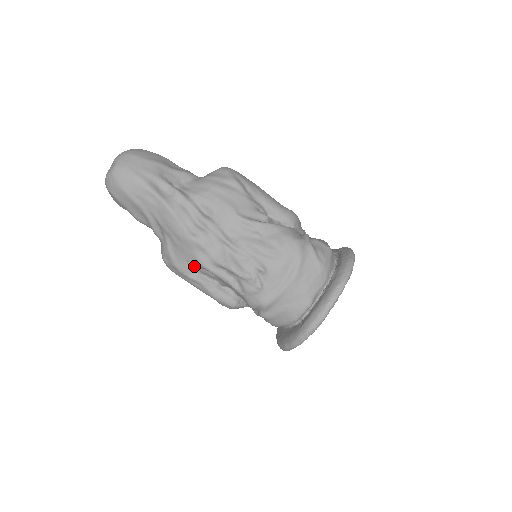
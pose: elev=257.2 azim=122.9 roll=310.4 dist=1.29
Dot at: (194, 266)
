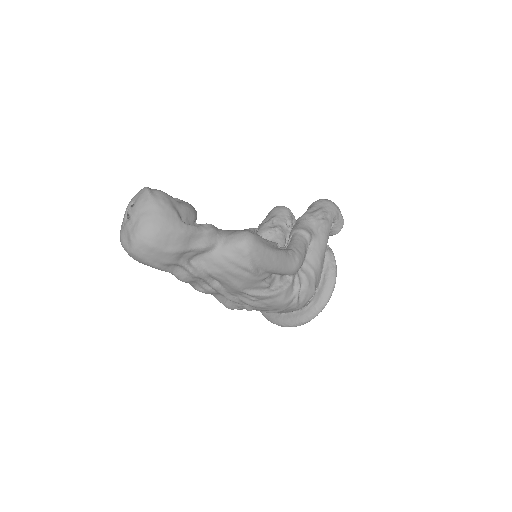
Dot at: occluded
